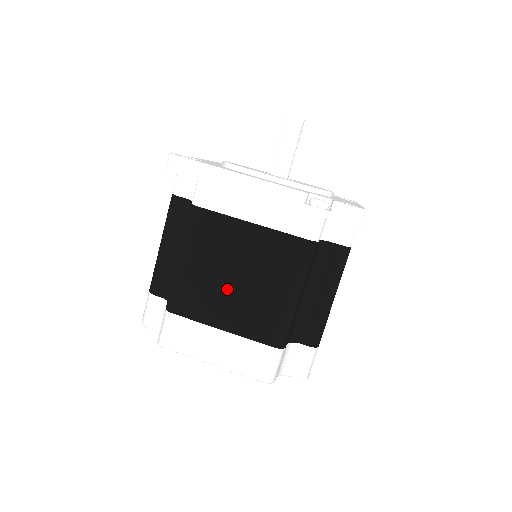
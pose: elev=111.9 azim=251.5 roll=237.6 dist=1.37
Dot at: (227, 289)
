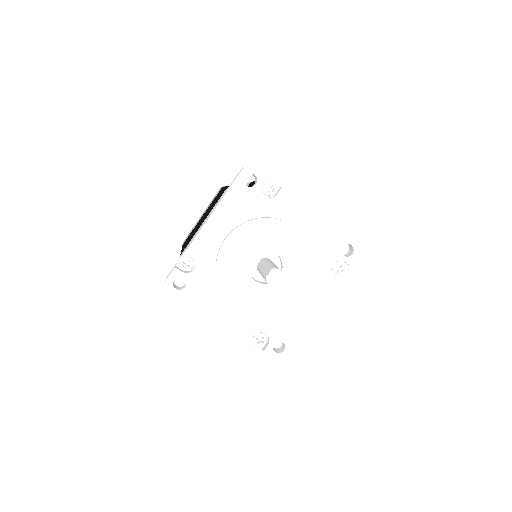
Dot at: occluded
